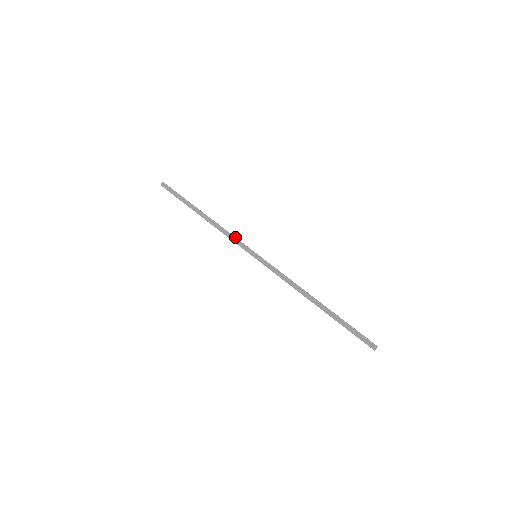
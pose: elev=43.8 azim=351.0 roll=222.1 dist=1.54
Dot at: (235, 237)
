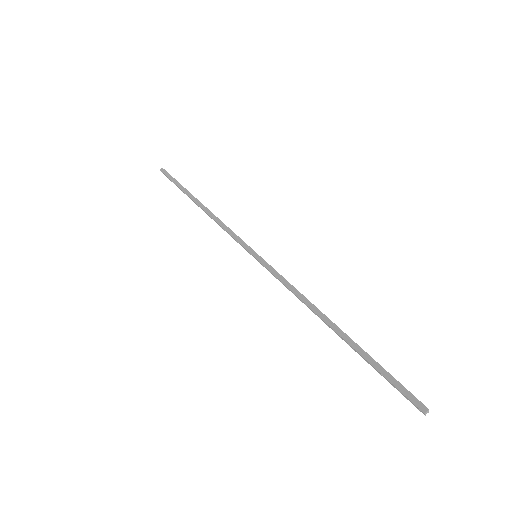
Dot at: (231, 231)
